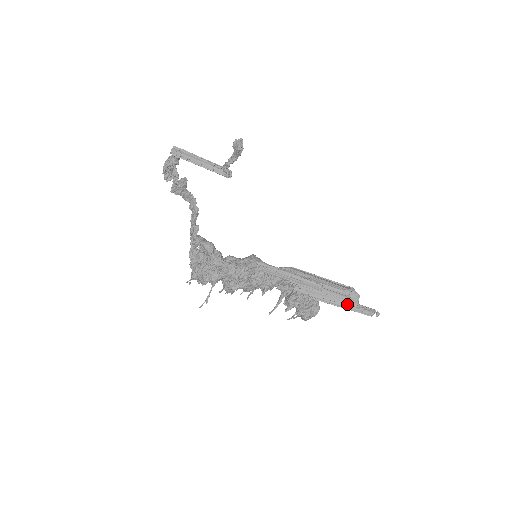
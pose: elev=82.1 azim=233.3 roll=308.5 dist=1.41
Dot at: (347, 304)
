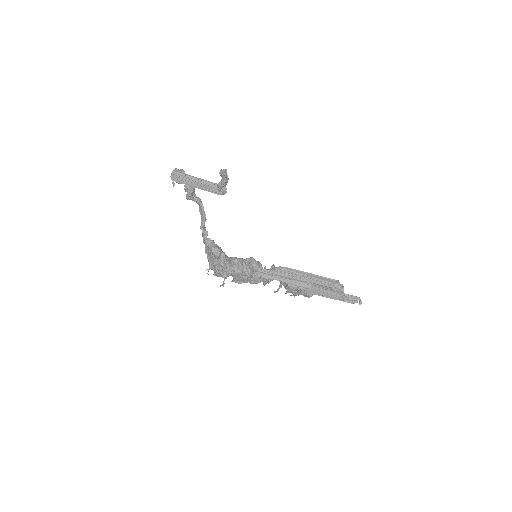
Dot at: (333, 296)
